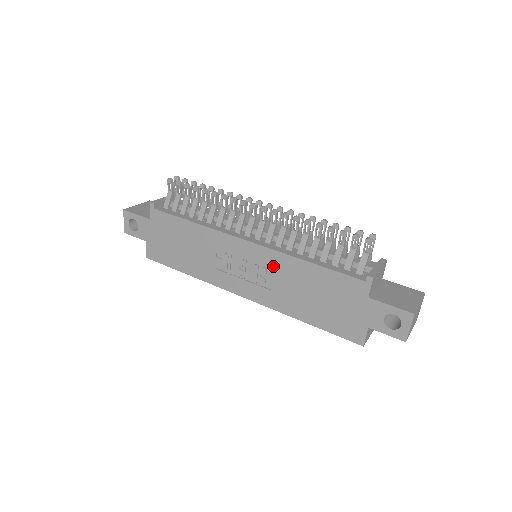
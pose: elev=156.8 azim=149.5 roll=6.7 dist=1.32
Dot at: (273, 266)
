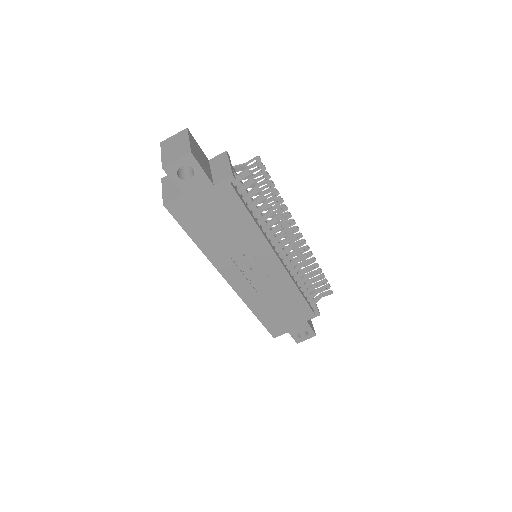
Dot at: (277, 282)
